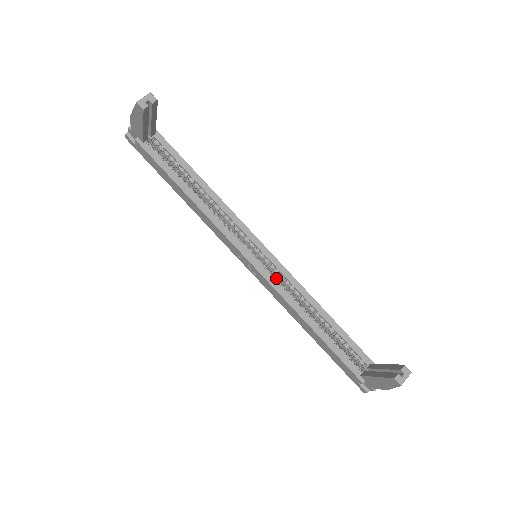
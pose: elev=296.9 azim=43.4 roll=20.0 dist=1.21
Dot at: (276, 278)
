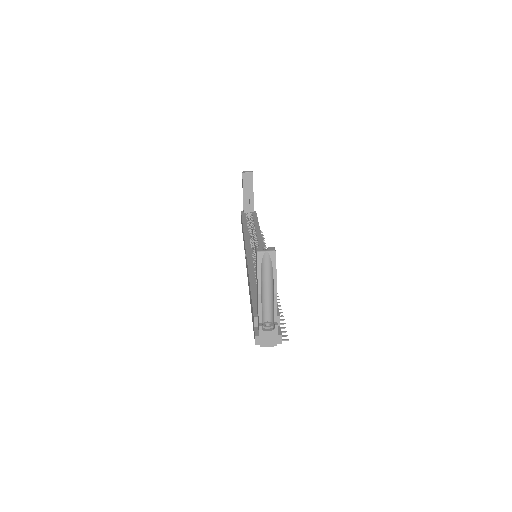
Dot at: occluded
